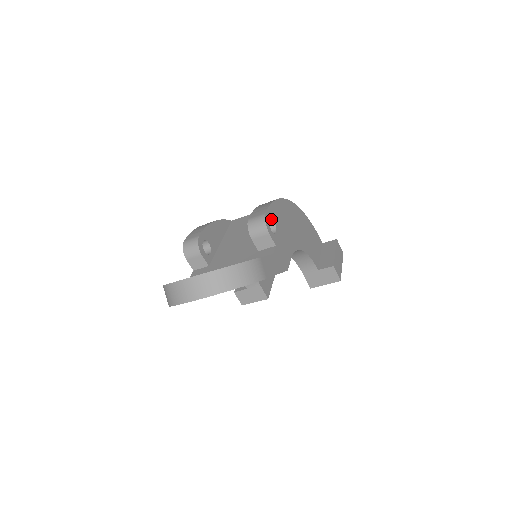
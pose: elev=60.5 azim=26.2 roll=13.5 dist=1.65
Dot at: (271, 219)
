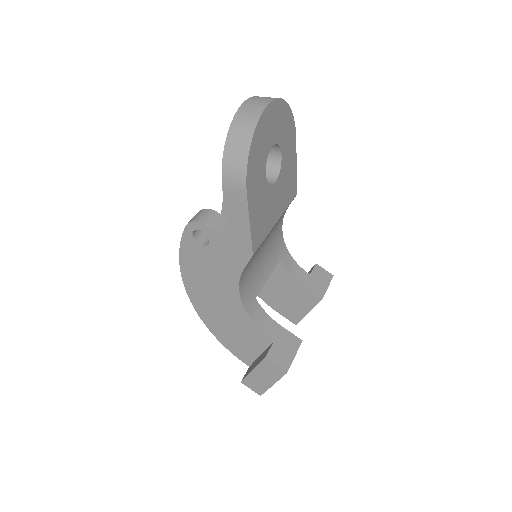
Dot at: occluded
